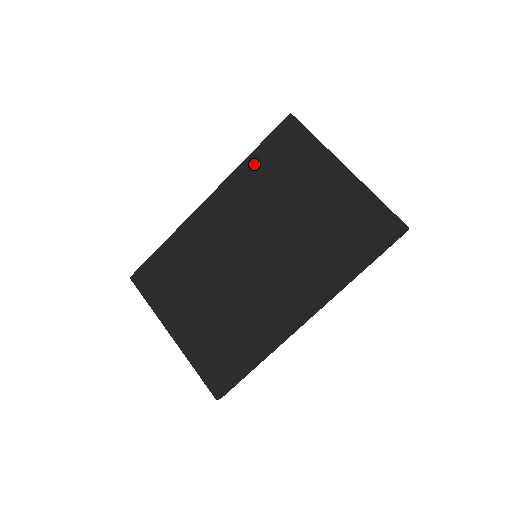
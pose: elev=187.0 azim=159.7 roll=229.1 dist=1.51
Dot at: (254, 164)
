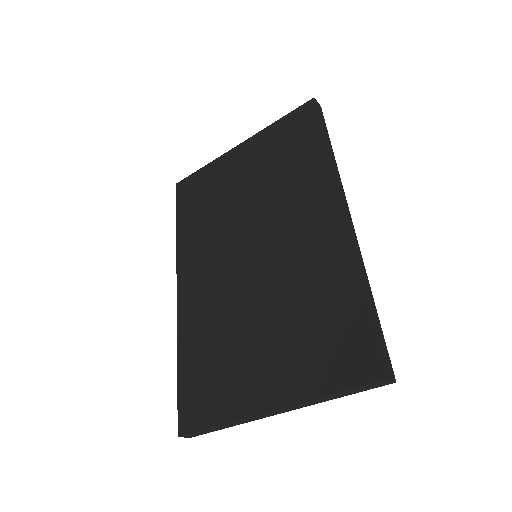
Dot at: (185, 227)
